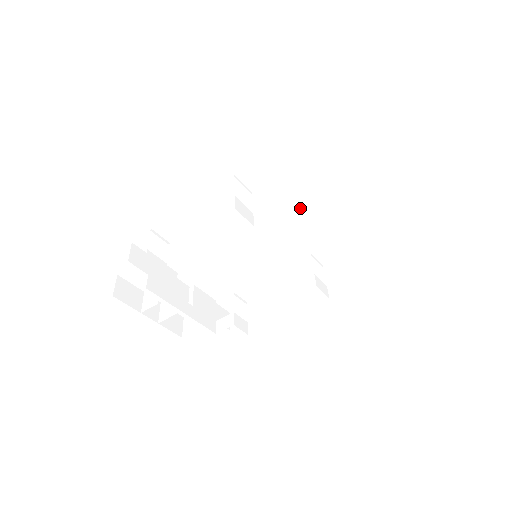
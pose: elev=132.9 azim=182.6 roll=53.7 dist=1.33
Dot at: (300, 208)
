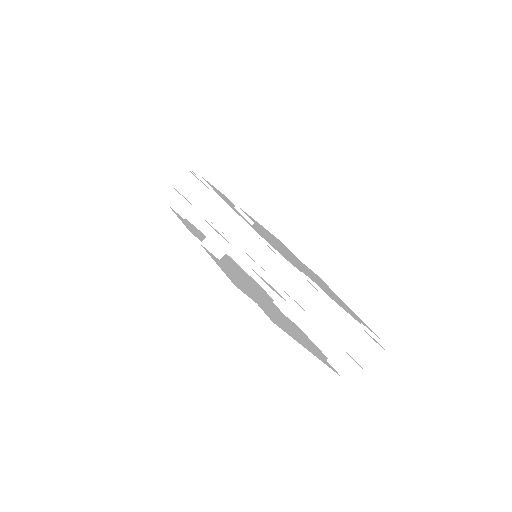
Dot at: occluded
